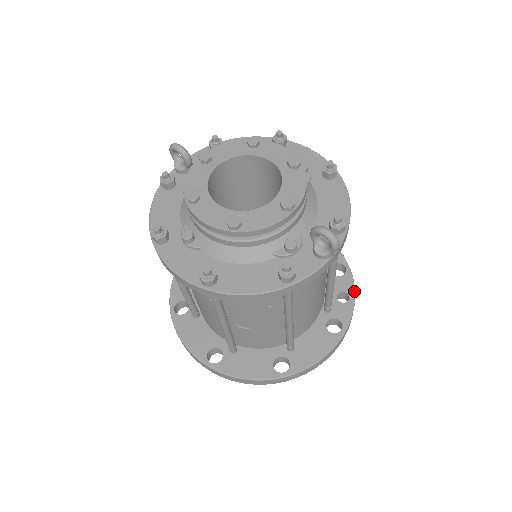
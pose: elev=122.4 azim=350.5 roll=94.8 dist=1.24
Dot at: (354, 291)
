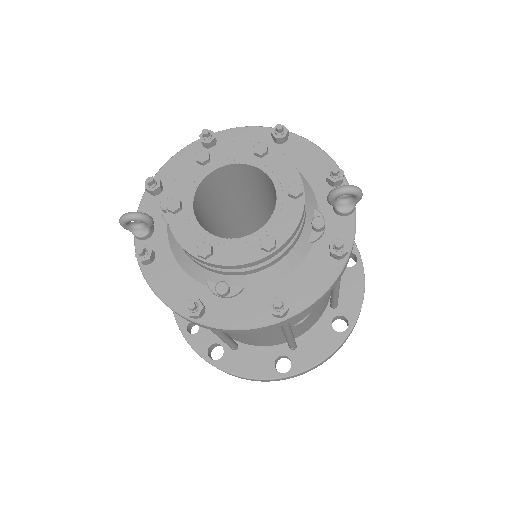
Dot at: occluded
